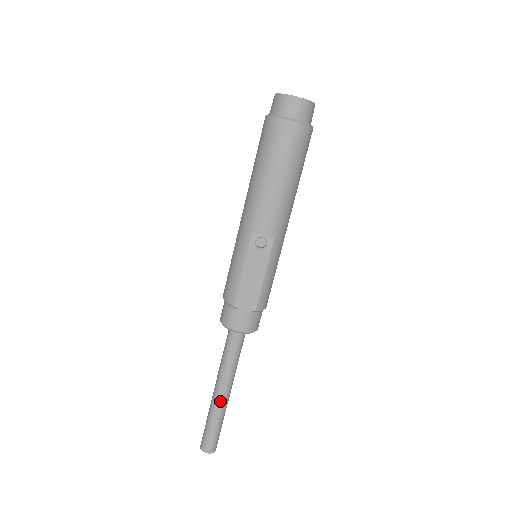
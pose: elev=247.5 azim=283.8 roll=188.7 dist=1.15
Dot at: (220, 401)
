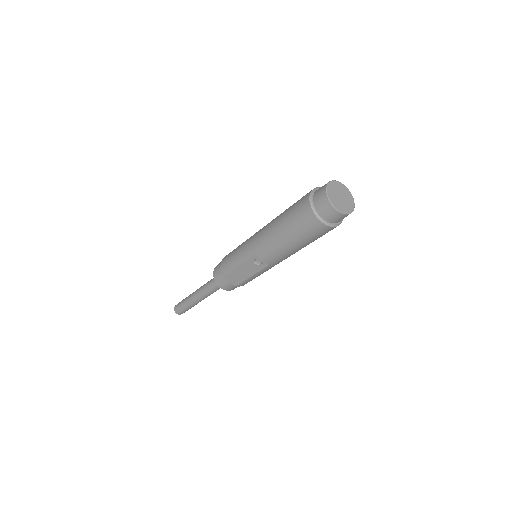
Dot at: (195, 301)
